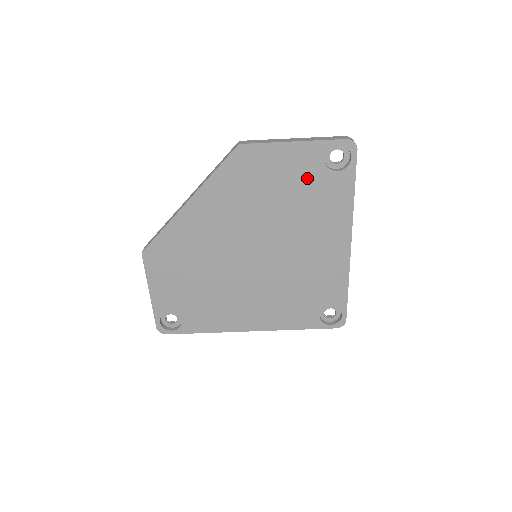
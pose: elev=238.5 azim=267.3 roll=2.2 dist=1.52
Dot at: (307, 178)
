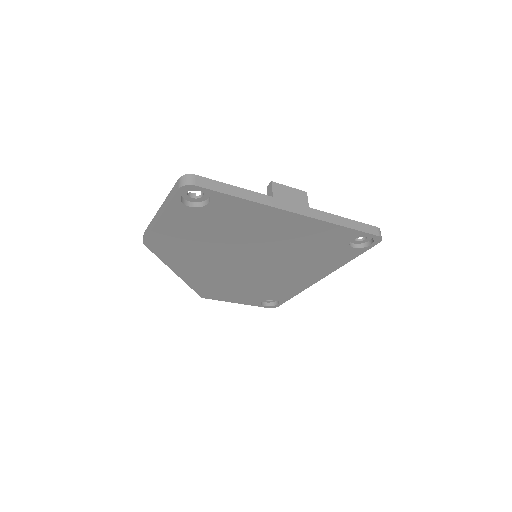
Dot at: (202, 220)
